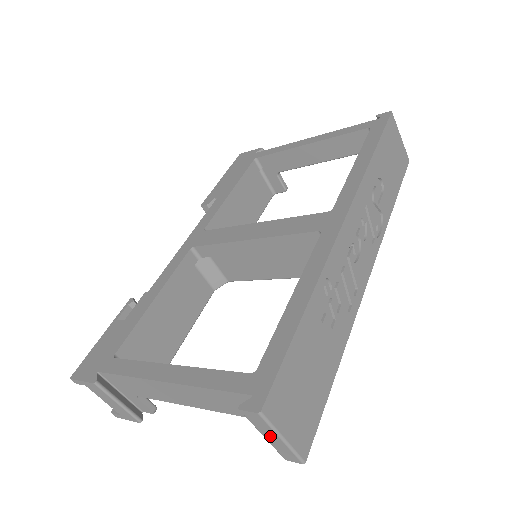
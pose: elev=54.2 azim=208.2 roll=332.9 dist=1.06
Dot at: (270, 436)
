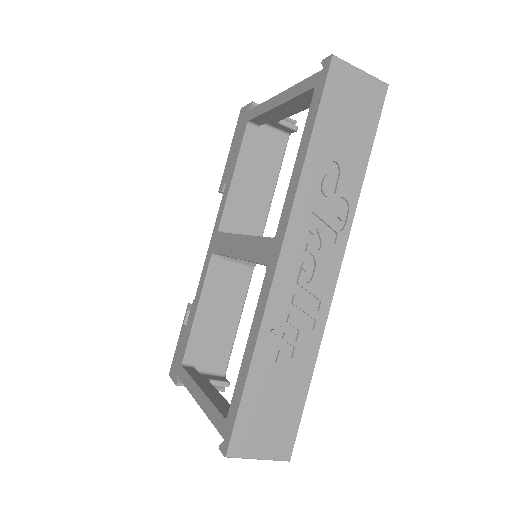
Dot at: occluded
